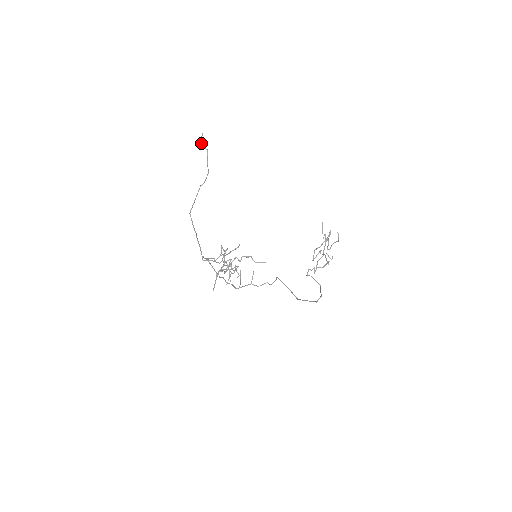
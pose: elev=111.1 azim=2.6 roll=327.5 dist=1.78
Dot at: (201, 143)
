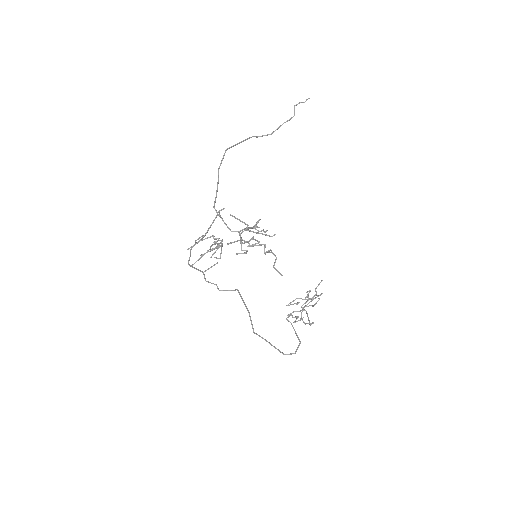
Dot at: (298, 103)
